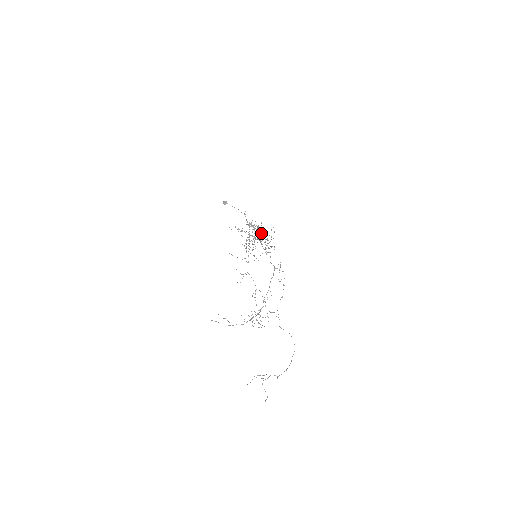
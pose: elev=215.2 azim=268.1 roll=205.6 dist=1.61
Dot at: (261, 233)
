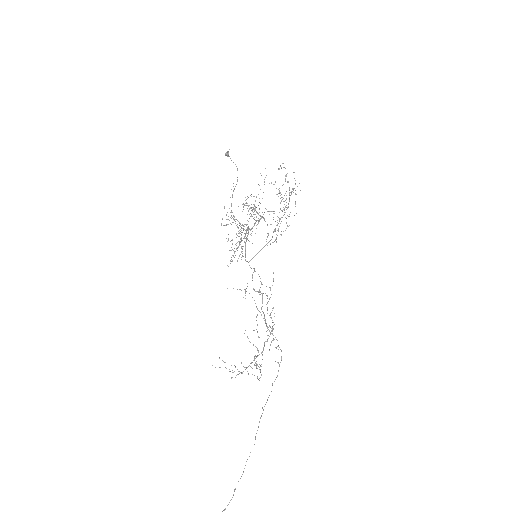
Dot at: occluded
